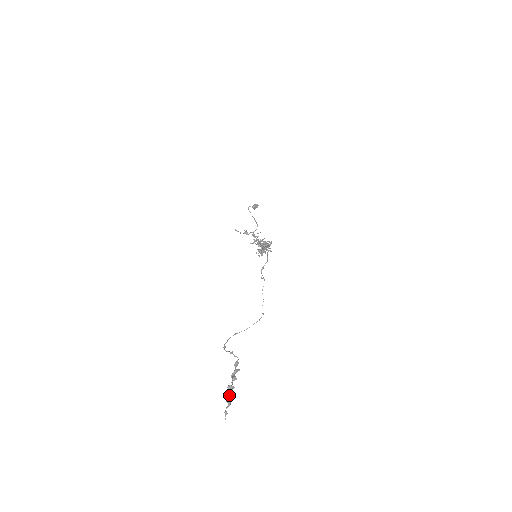
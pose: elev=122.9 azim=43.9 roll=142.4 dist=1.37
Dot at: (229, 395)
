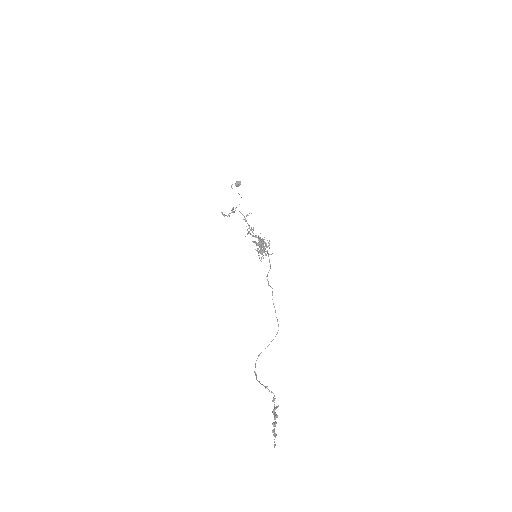
Dot at: (274, 431)
